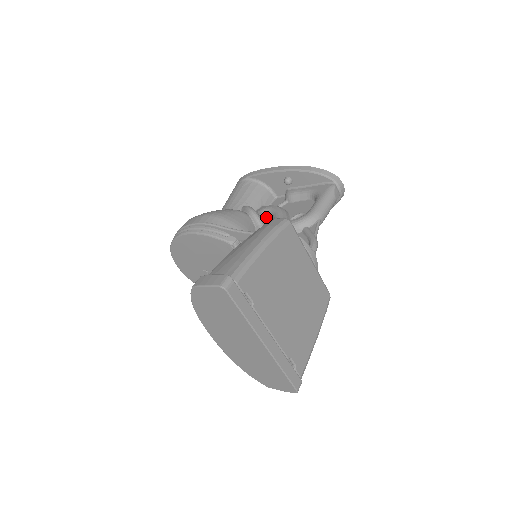
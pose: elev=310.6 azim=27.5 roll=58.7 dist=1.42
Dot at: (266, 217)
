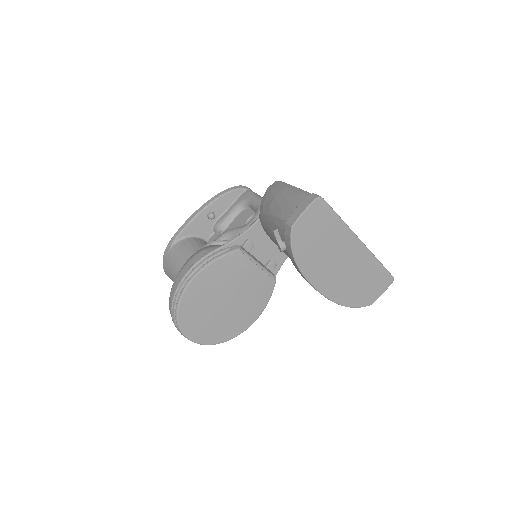
Dot at: occluded
